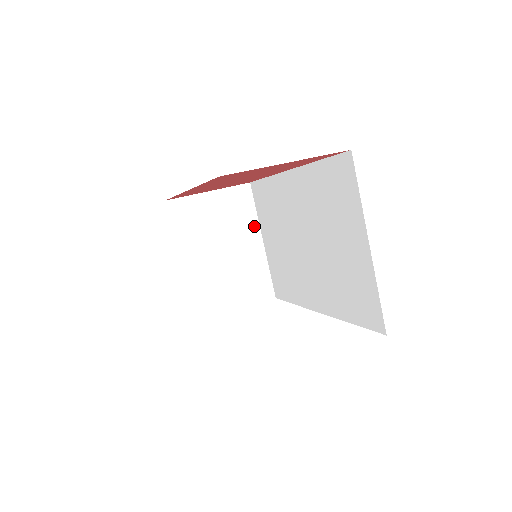
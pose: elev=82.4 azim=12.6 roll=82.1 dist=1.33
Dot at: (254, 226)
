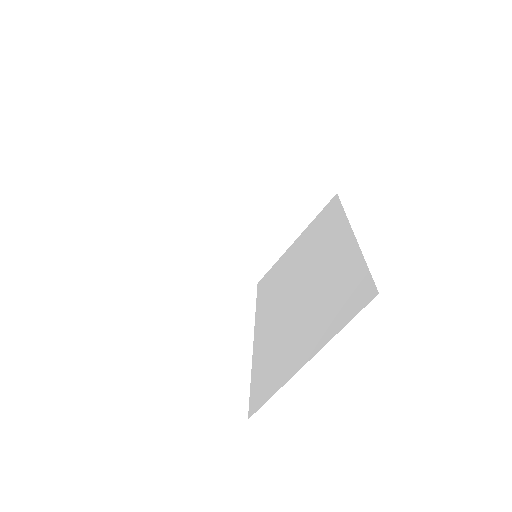
Dot at: (302, 224)
